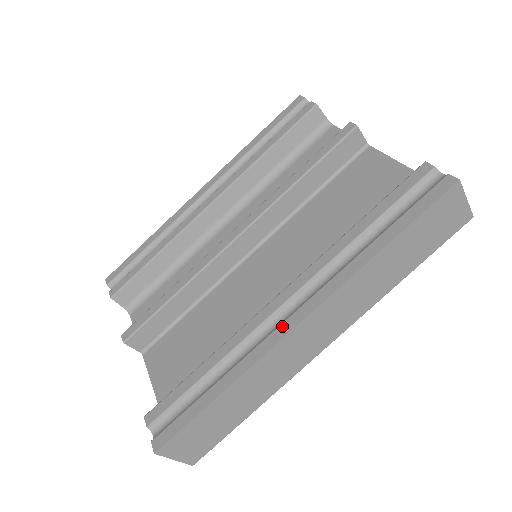
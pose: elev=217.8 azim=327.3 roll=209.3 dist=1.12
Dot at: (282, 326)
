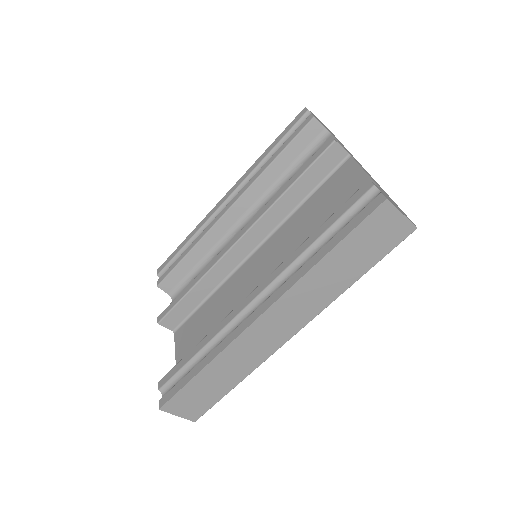
Dot at: (246, 320)
